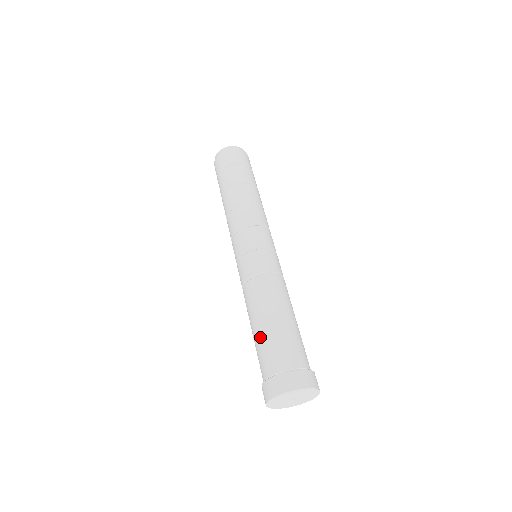
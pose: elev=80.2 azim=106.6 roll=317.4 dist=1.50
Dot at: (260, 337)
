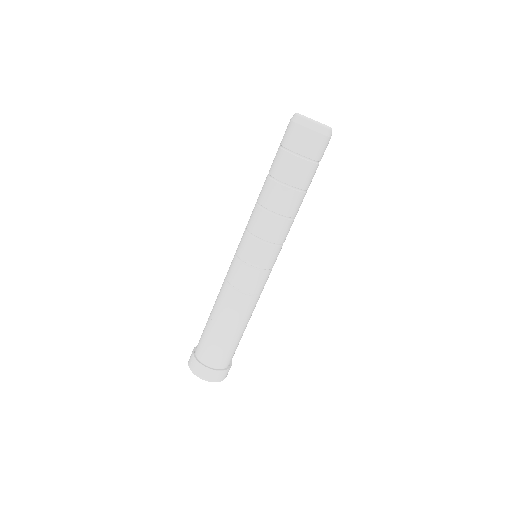
Dot at: (216, 336)
